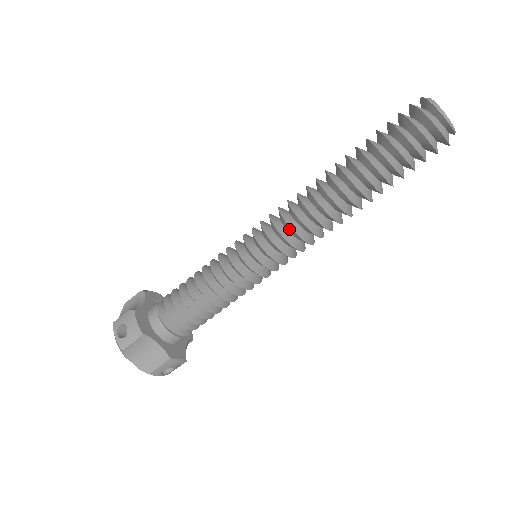
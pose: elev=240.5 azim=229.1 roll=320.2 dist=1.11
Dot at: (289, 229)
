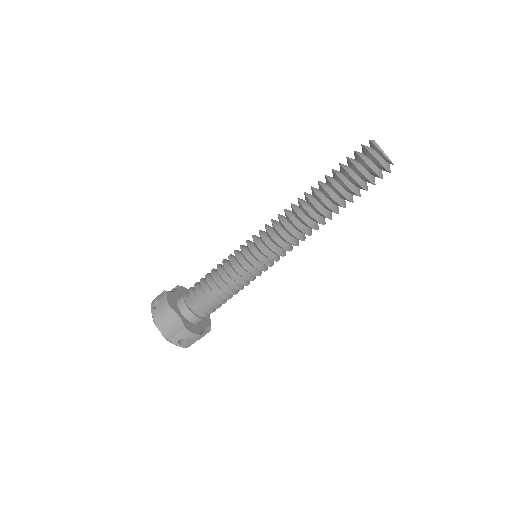
Dot at: (275, 231)
